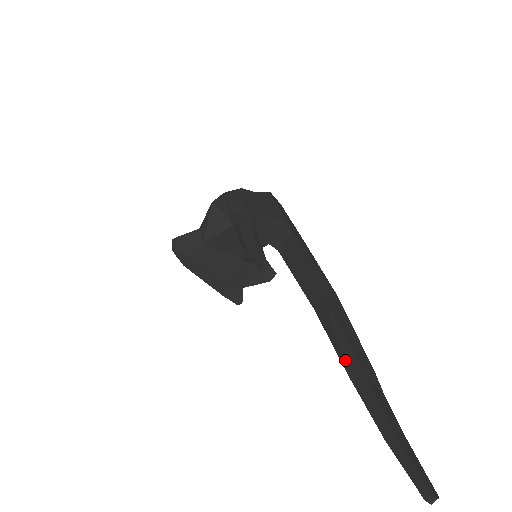
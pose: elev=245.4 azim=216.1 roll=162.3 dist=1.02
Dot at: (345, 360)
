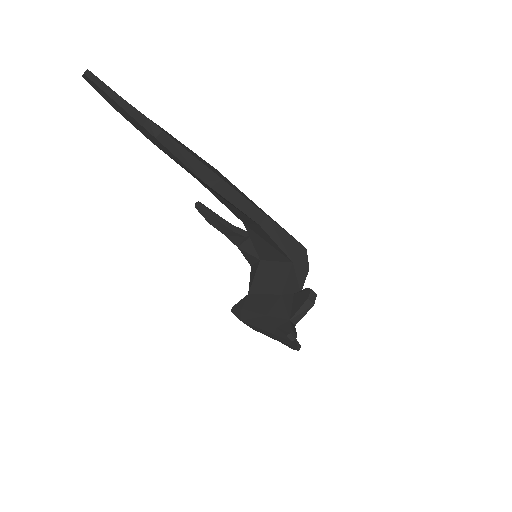
Dot at: occluded
